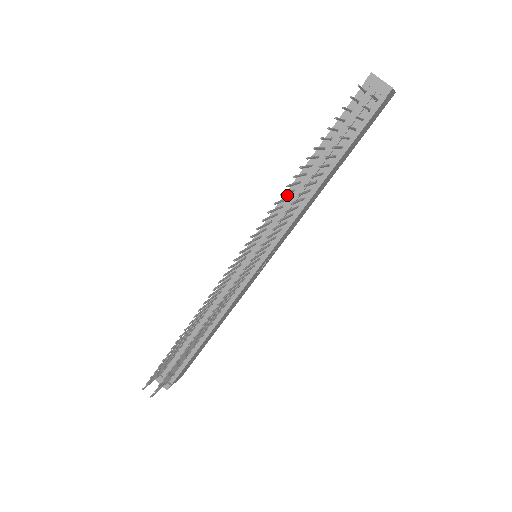
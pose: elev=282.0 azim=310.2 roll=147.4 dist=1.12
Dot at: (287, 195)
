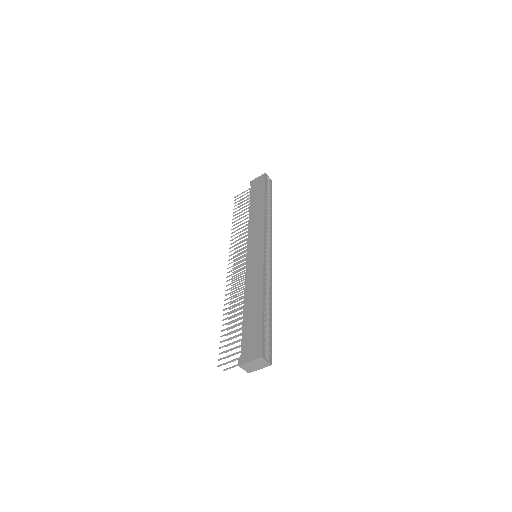
Dot at: (245, 290)
